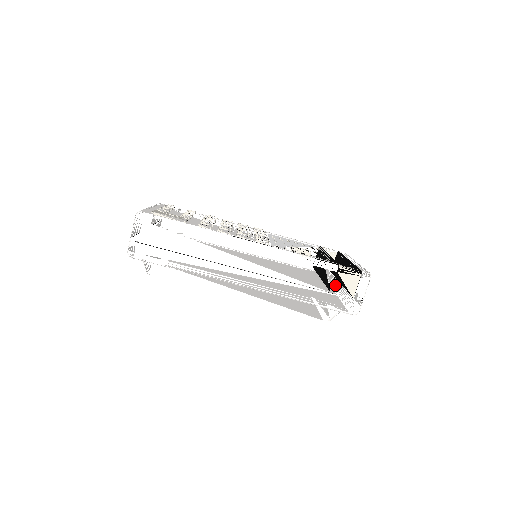
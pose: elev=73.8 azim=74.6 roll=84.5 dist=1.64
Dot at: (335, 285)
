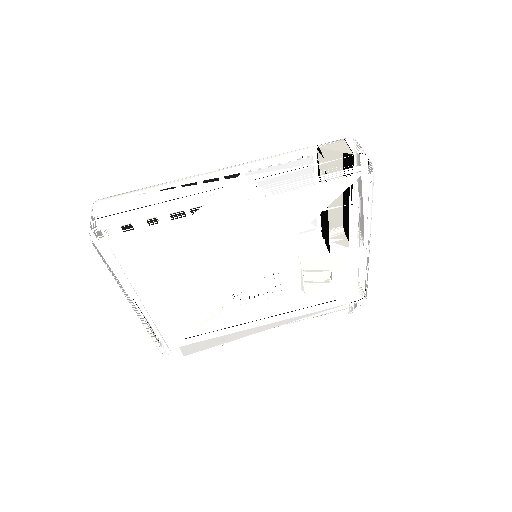
Dot at: (368, 260)
